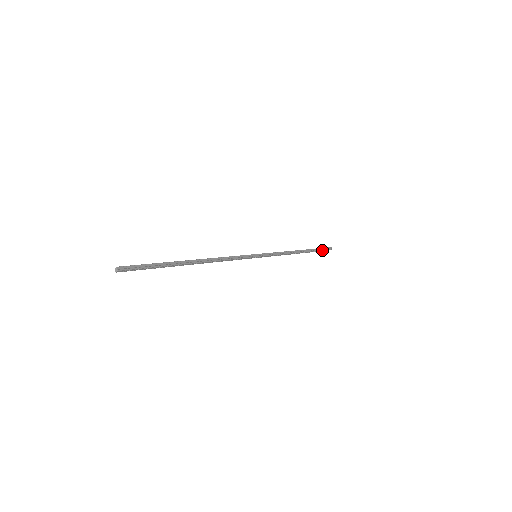
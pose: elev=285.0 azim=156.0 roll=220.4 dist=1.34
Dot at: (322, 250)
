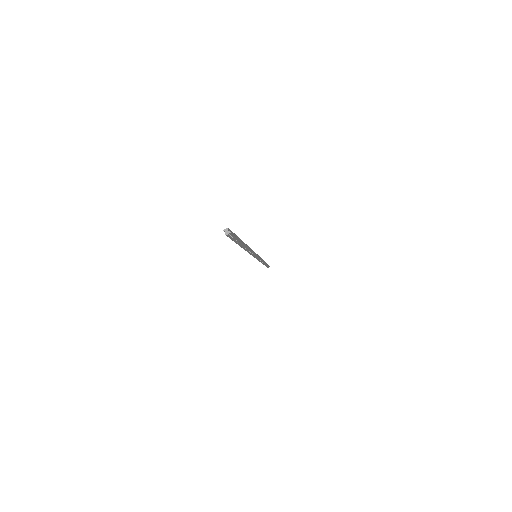
Dot at: occluded
